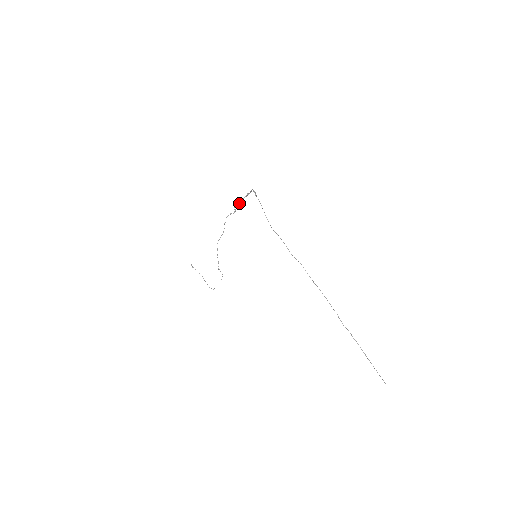
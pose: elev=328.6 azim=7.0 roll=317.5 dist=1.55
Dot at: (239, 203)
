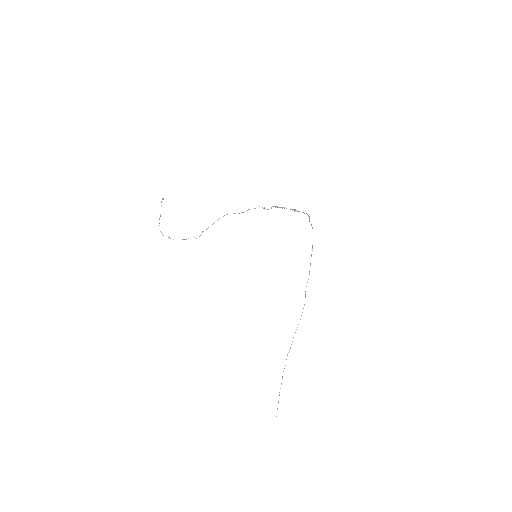
Dot at: (279, 207)
